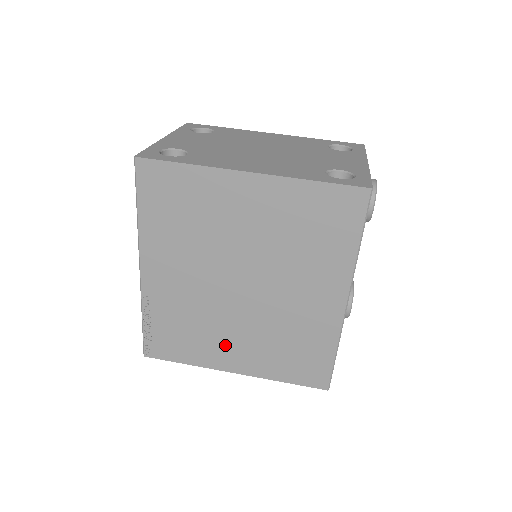
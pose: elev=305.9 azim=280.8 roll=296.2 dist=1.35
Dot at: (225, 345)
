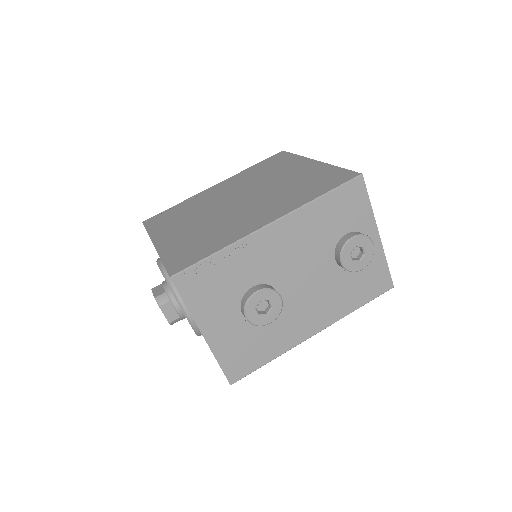
Dot at: (179, 228)
